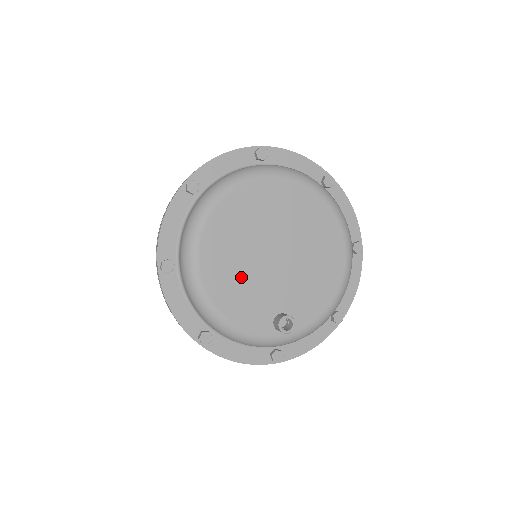
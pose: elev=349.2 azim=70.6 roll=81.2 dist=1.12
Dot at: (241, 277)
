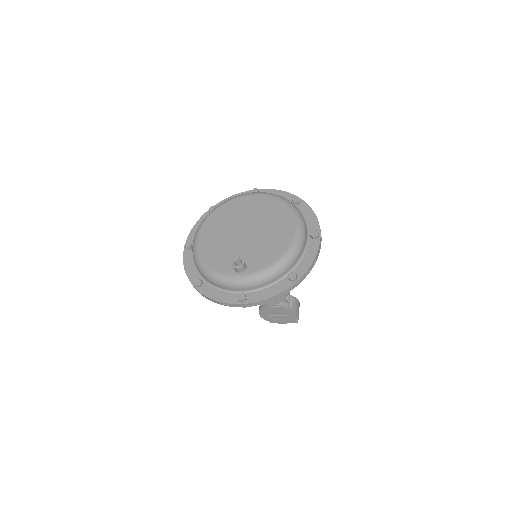
Dot at: (221, 243)
